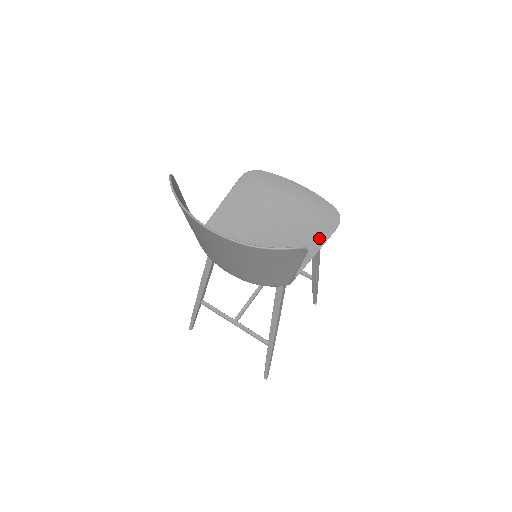
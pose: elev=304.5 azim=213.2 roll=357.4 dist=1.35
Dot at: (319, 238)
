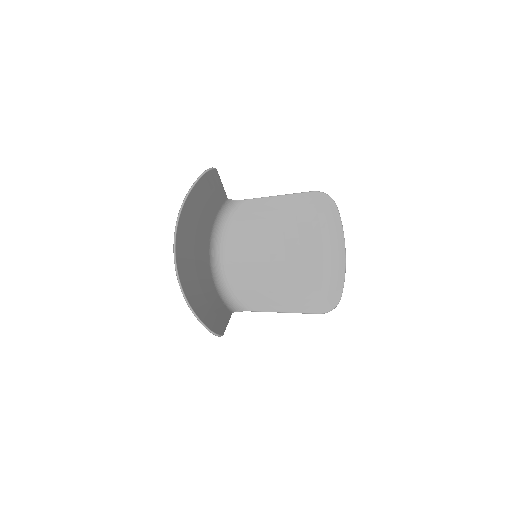
Dot at: (297, 305)
